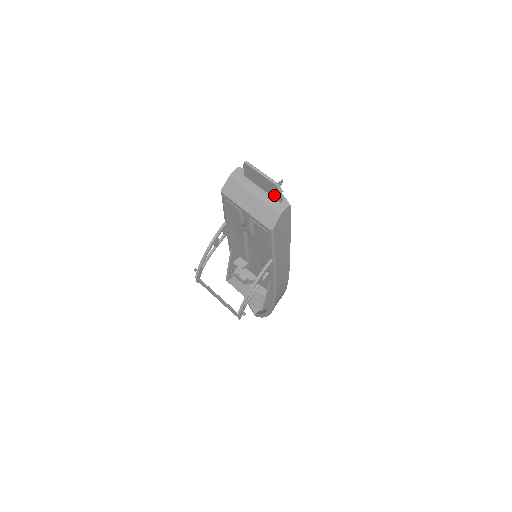
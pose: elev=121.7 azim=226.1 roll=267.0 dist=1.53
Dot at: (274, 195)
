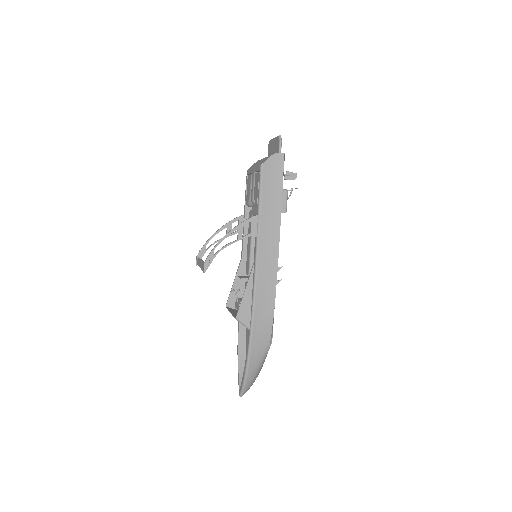
Dot at: (277, 151)
